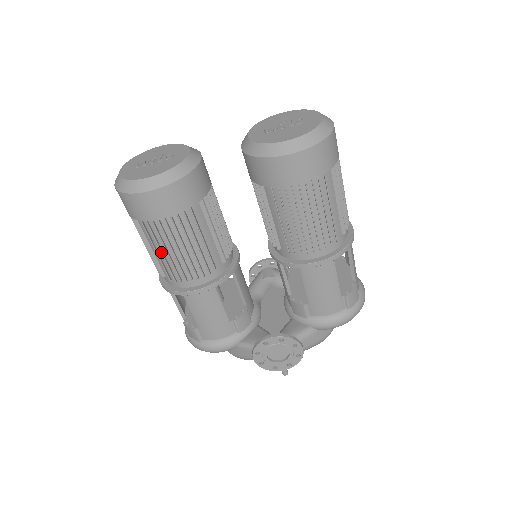
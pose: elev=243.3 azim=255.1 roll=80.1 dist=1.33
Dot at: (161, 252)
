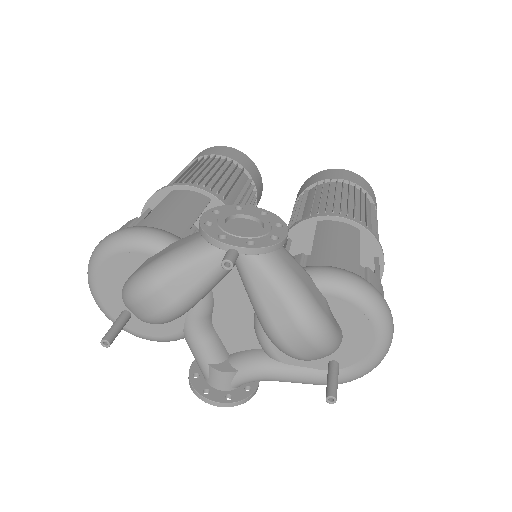
Dot at: (192, 168)
